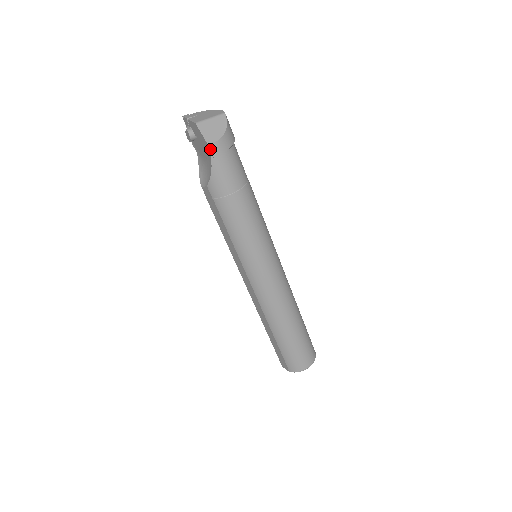
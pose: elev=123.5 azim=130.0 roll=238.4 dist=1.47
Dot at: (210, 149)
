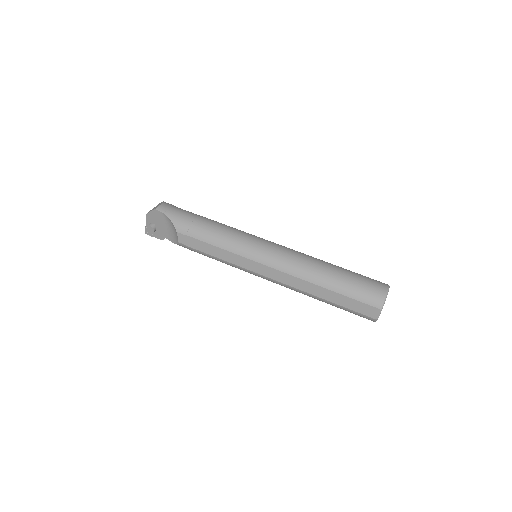
Dot at: (159, 210)
